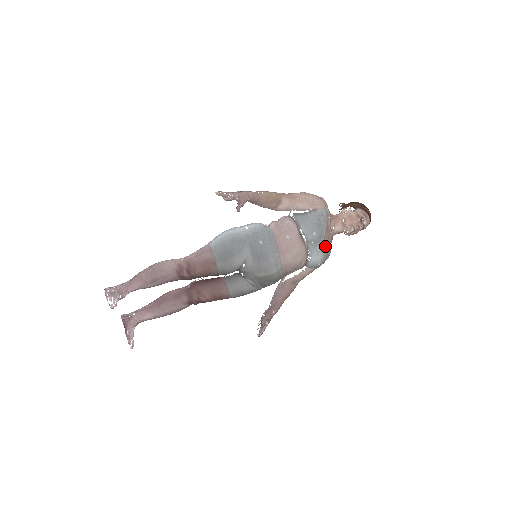
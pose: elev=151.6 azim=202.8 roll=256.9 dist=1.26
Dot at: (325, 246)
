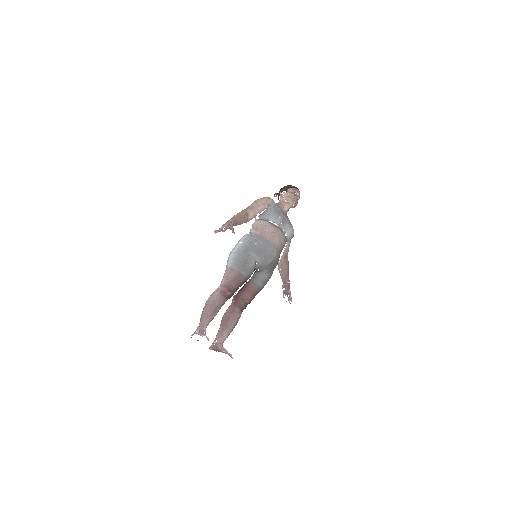
Dot at: (288, 222)
